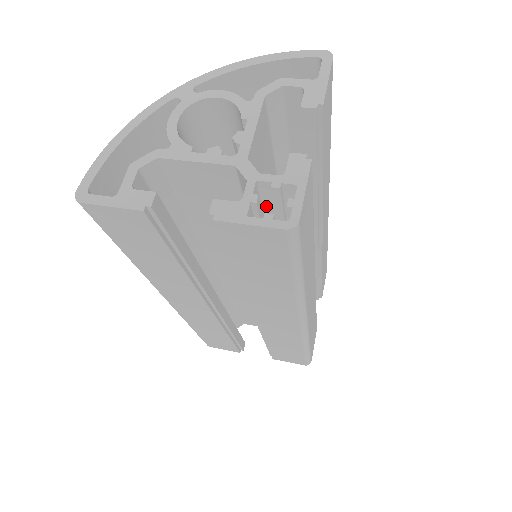
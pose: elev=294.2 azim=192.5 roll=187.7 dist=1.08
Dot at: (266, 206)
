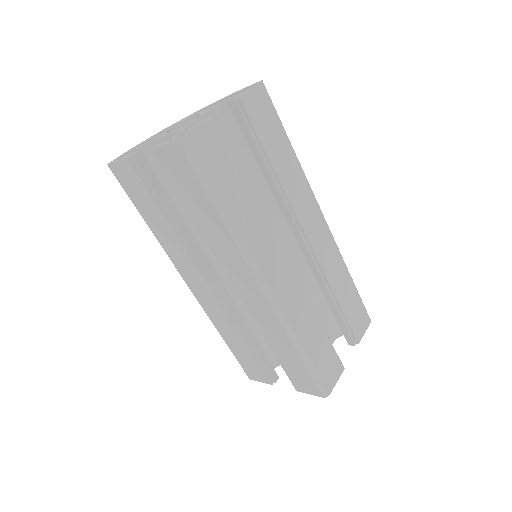
Dot at: occluded
